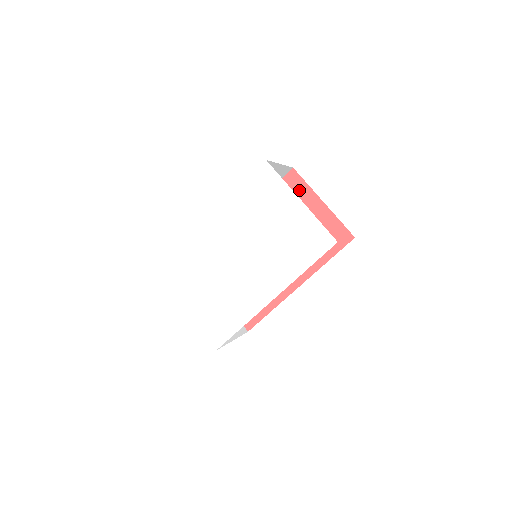
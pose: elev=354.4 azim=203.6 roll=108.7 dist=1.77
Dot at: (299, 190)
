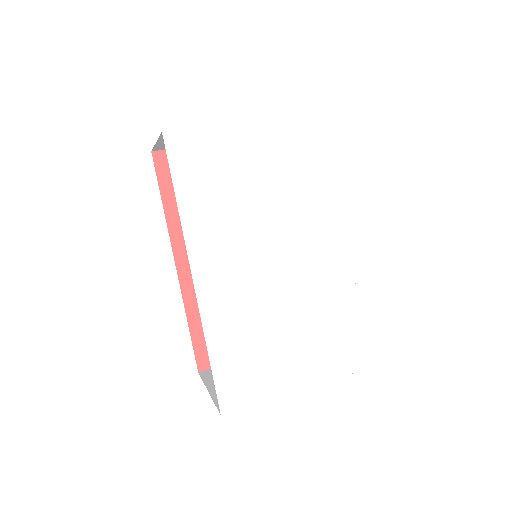
Dot at: occluded
